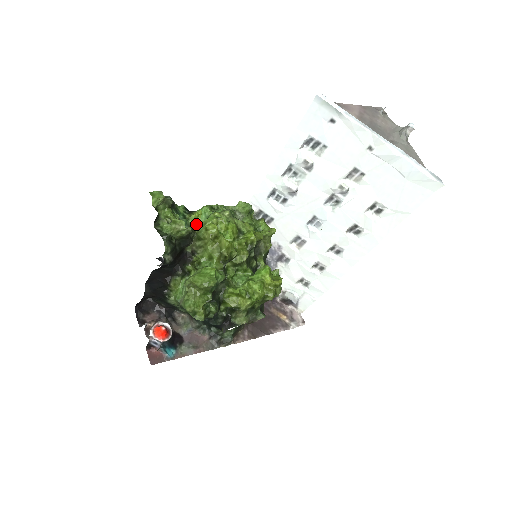
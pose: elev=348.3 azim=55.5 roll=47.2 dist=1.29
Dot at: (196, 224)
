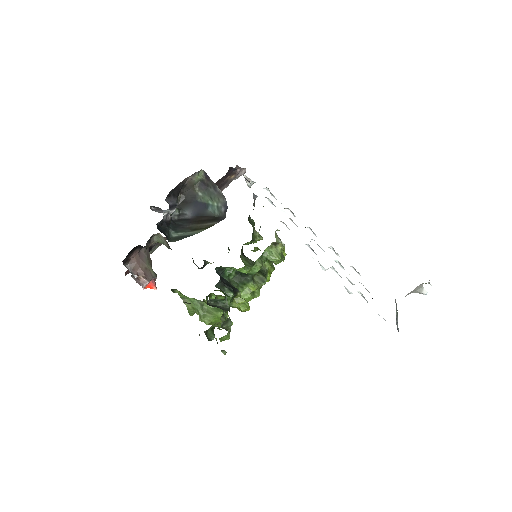
Dot at: occluded
